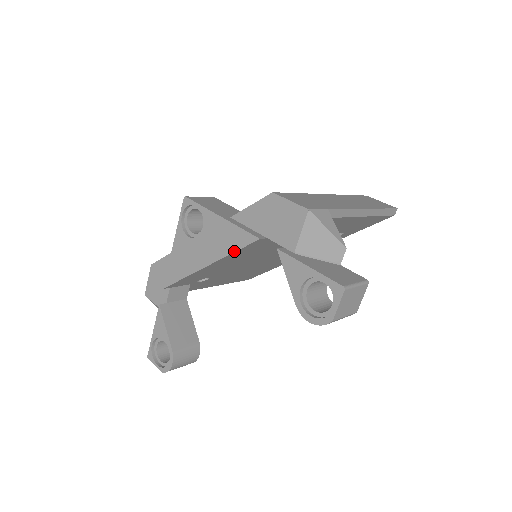
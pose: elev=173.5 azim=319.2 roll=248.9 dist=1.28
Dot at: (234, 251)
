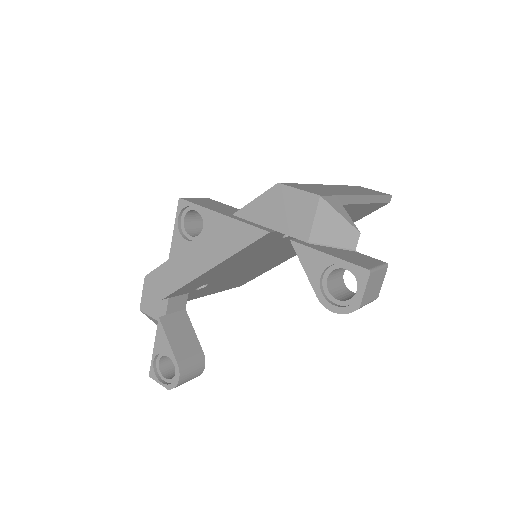
Dot at: (241, 249)
